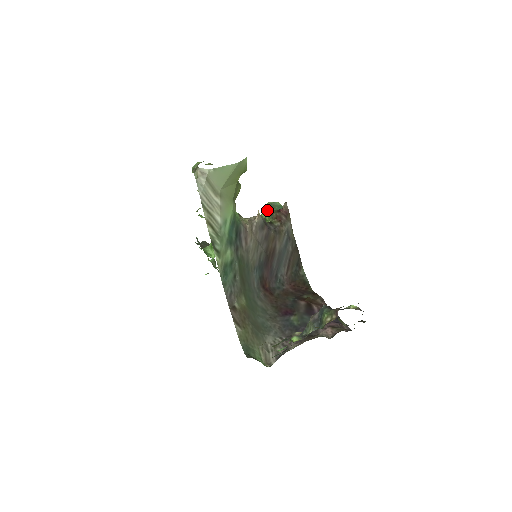
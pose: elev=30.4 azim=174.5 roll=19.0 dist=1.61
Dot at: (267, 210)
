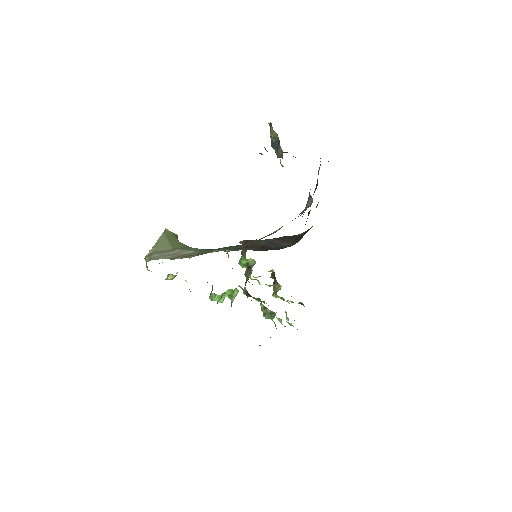
Dot at: (240, 260)
